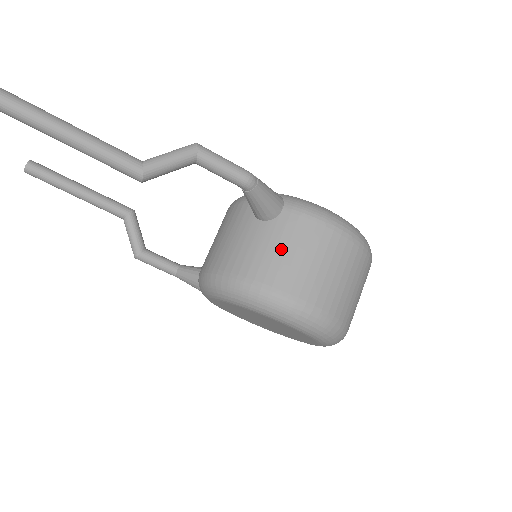
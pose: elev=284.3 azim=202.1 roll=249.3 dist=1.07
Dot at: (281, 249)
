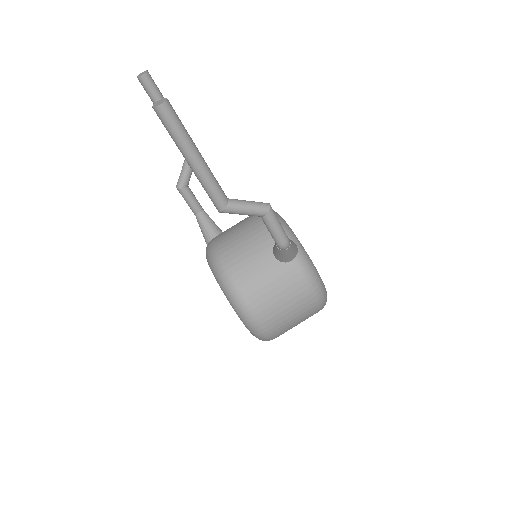
Dot at: (272, 285)
